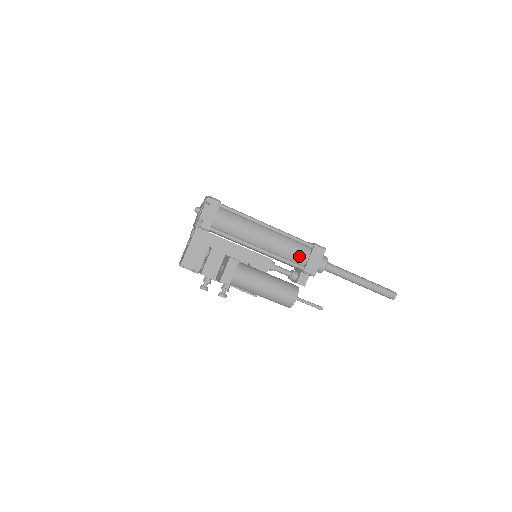
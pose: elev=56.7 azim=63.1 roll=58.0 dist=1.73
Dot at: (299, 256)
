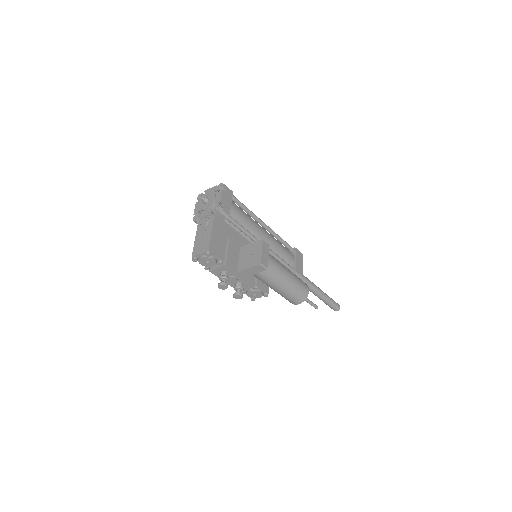
Dot at: (289, 257)
